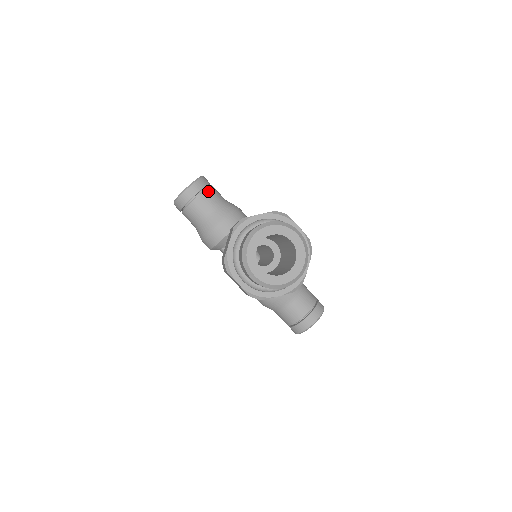
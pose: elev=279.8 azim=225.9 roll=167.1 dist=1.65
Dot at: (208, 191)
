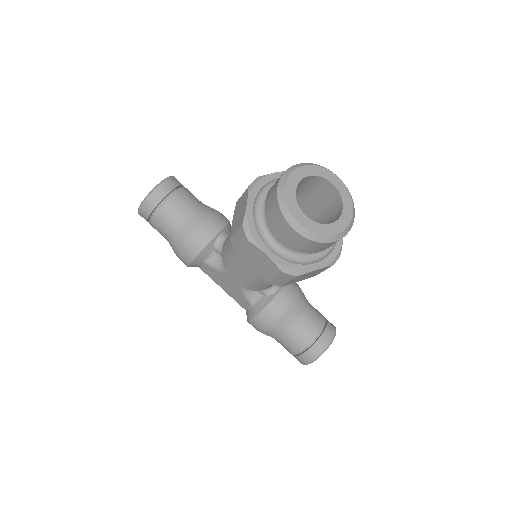
Dot at: (184, 190)
